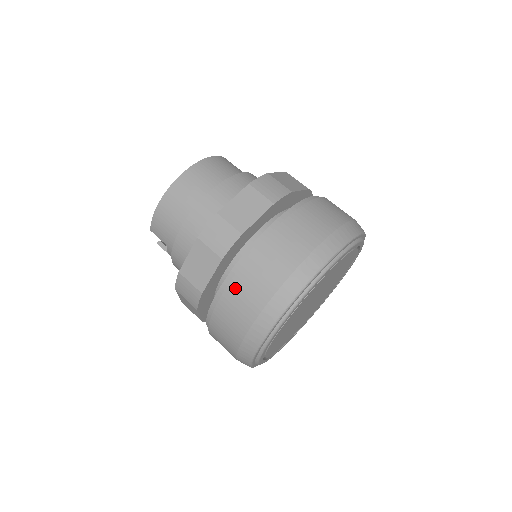
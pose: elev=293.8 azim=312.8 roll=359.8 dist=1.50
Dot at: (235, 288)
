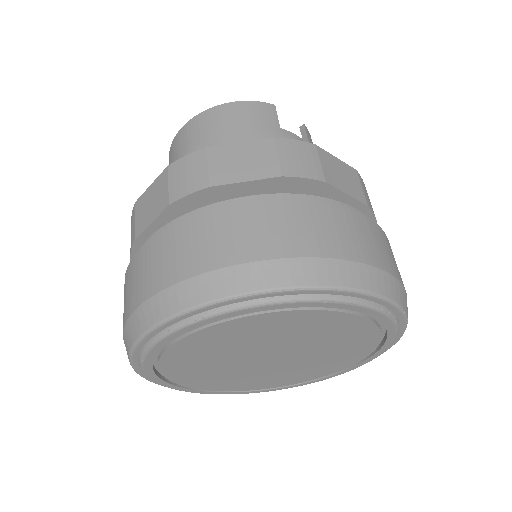
Dot at: occluded
